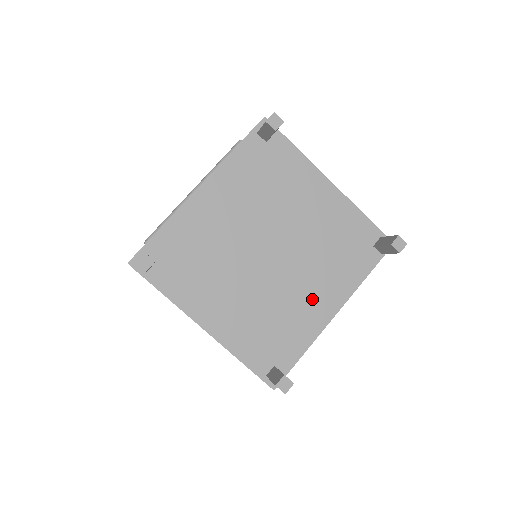
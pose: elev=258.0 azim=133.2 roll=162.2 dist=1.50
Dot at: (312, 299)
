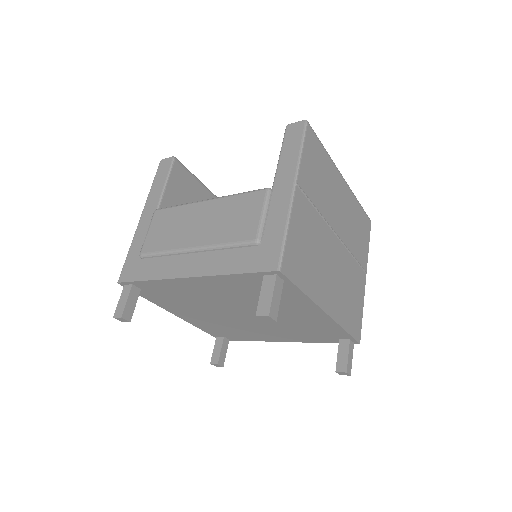
Dot at: (268, 334)
